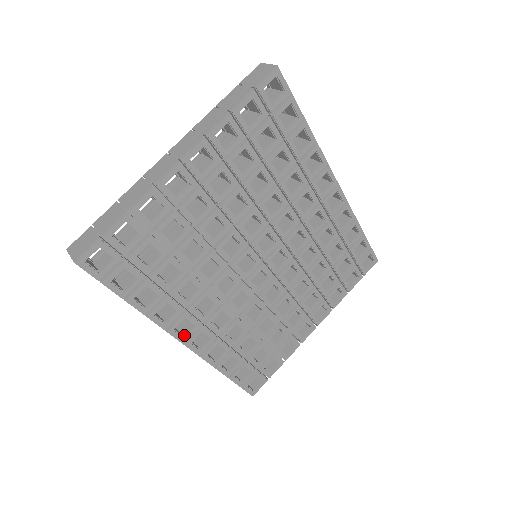
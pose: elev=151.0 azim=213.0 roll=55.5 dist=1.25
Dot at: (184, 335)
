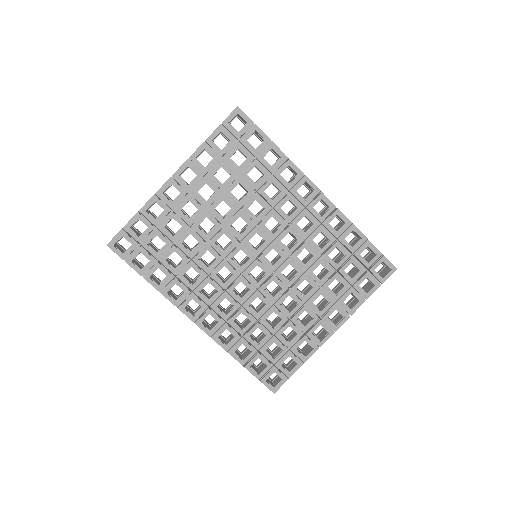
Dot at: (194, 315)
